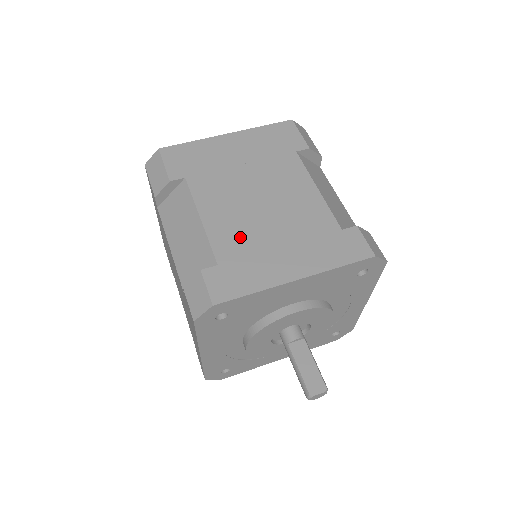
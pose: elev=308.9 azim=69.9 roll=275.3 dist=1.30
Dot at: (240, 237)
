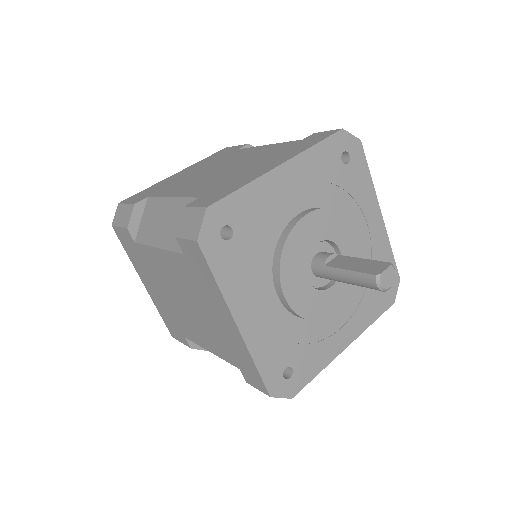
Dot at: (213, 183)
